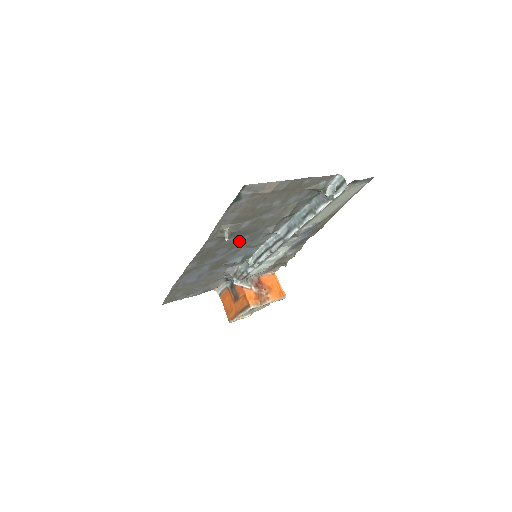
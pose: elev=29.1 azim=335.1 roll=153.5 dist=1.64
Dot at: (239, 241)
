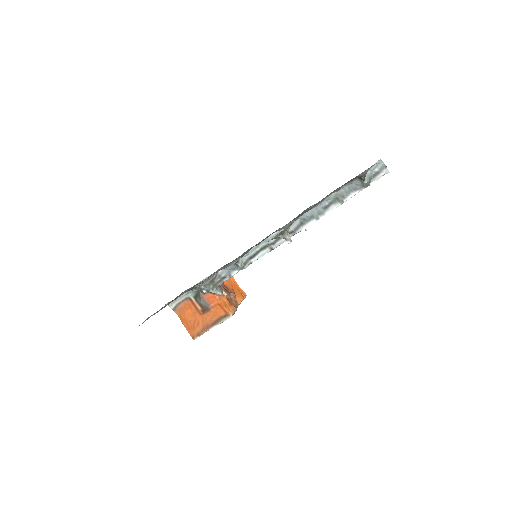
Dot at: occluded
